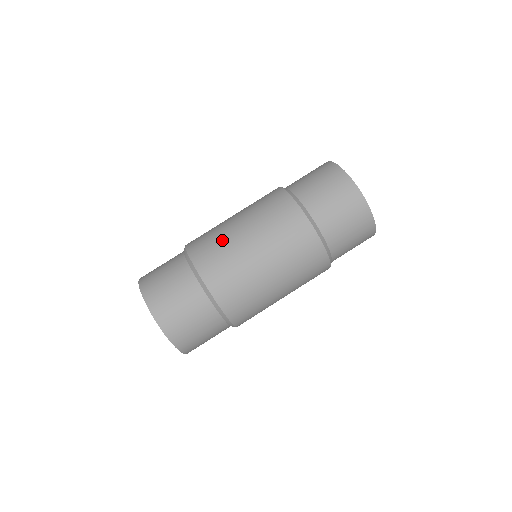
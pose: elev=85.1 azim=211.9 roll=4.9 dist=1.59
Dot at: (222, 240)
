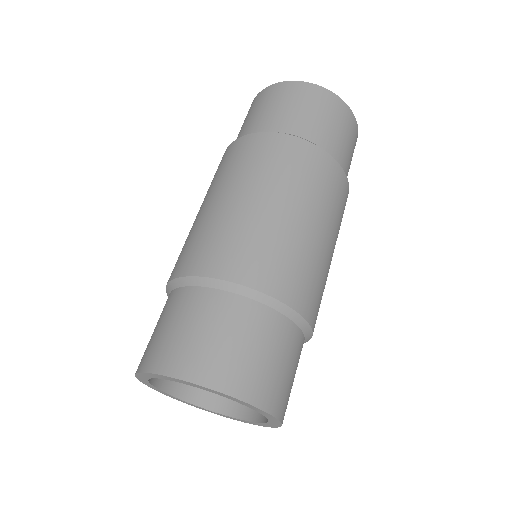
Dot at: (212, 226)
